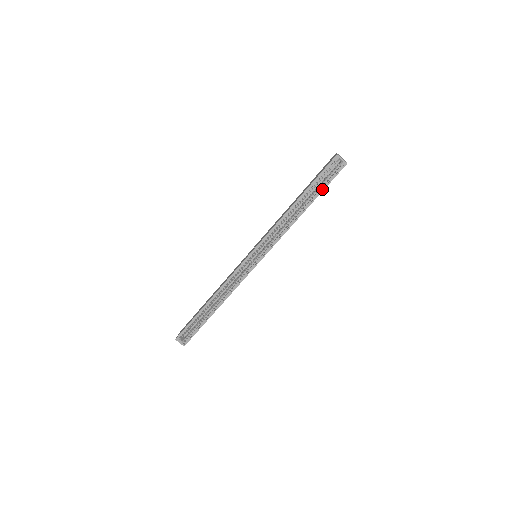
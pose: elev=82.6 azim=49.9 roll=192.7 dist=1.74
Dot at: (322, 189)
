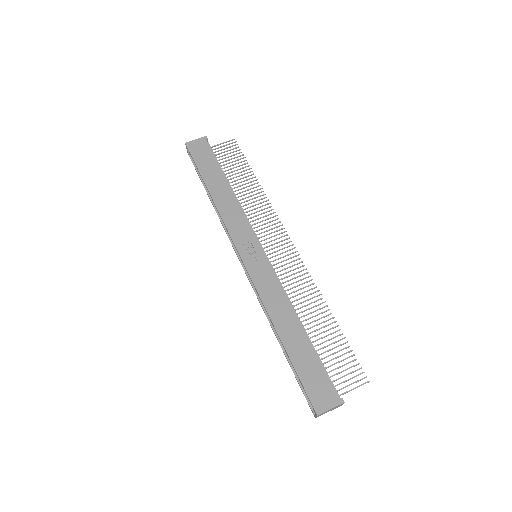
Dot at: (295, 374)
